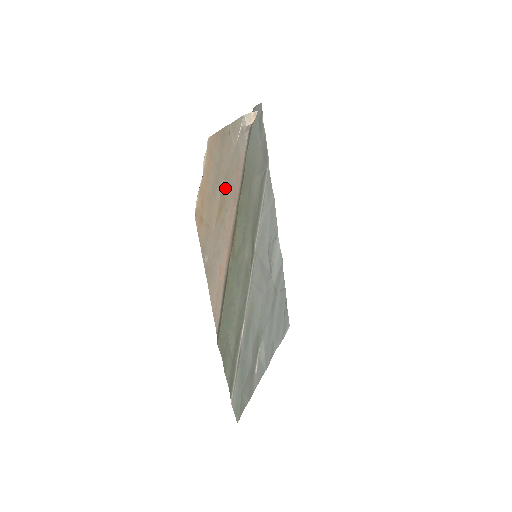
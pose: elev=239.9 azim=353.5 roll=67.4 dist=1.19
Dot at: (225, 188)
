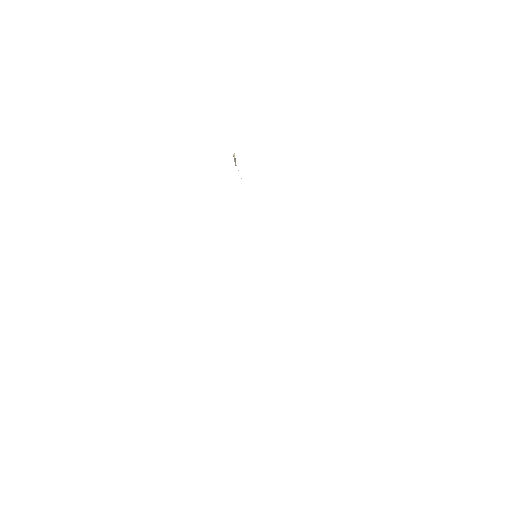
Dot at: occluded
